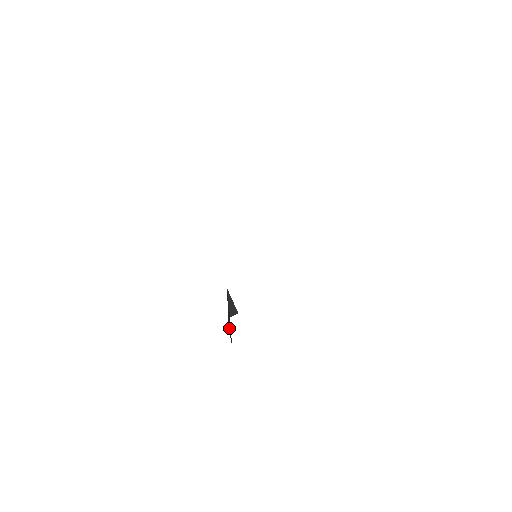
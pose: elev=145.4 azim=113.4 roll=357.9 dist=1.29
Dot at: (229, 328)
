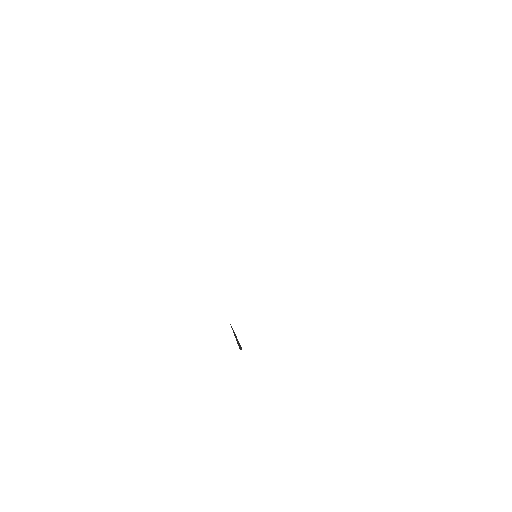
Dot at: occluded
